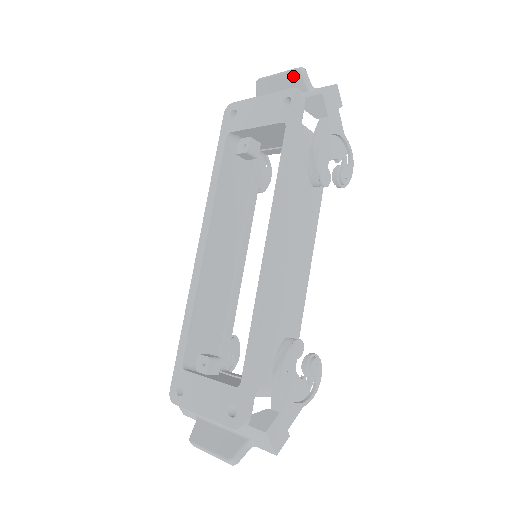
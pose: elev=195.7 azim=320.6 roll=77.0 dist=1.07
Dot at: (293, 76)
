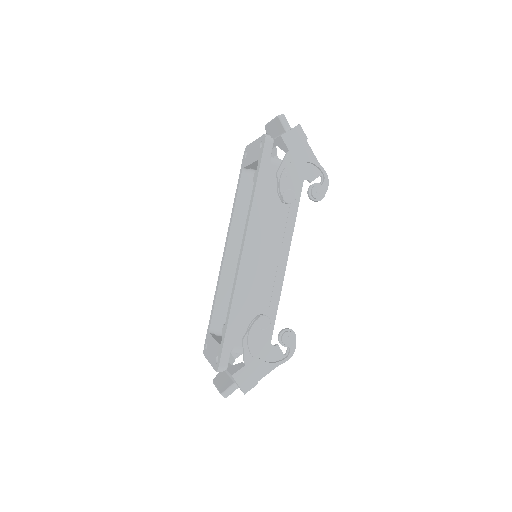
Dot at: (277, 122)
